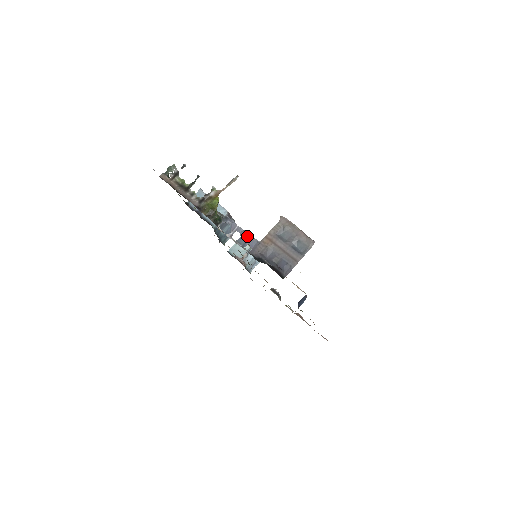
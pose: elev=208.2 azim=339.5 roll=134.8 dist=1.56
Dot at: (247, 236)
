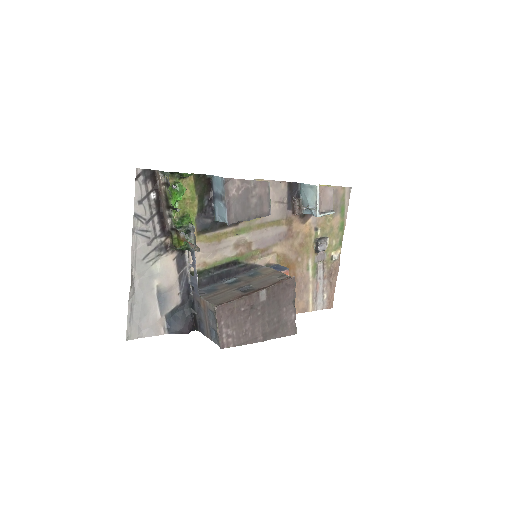
Dot at: (196, 282)
